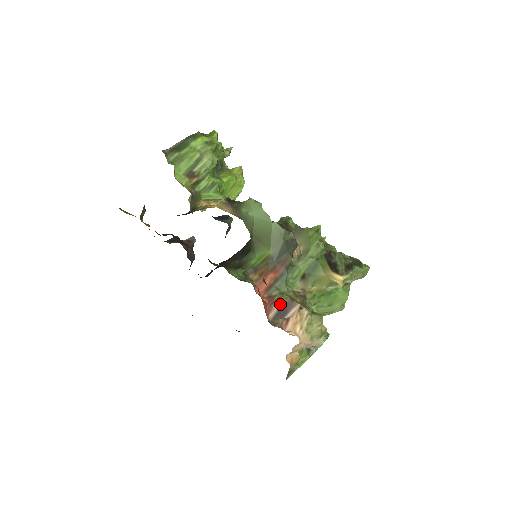
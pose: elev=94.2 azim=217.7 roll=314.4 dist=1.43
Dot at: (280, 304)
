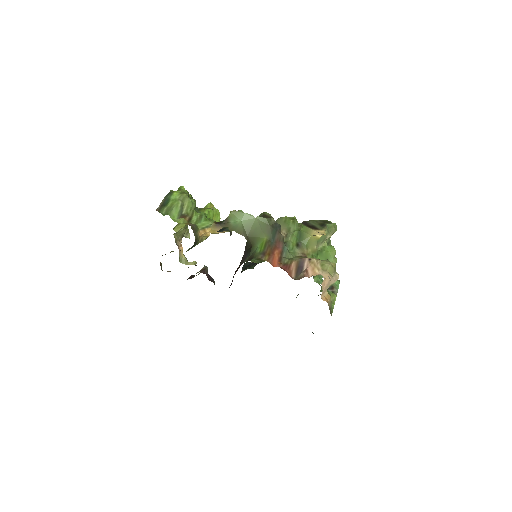
Dot at: (294, 265)
